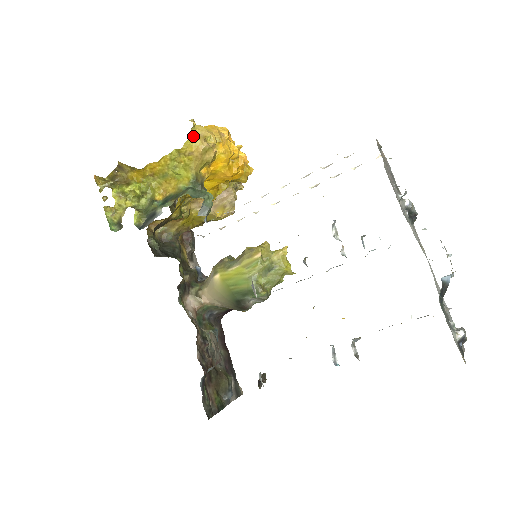
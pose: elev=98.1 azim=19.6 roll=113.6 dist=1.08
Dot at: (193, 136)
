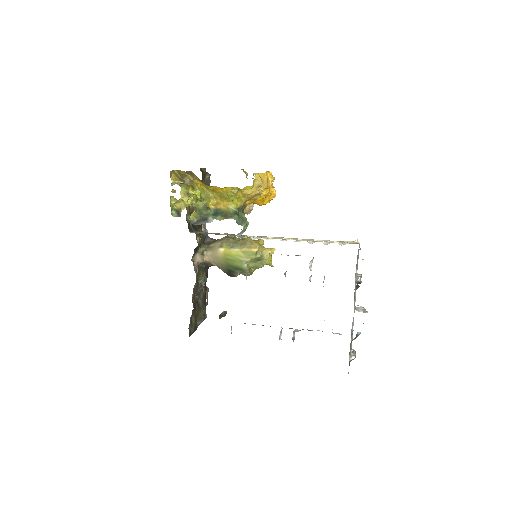
Dot at: (253, 185)
